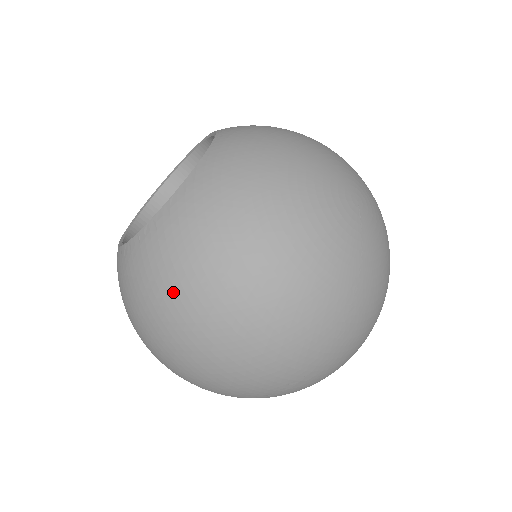
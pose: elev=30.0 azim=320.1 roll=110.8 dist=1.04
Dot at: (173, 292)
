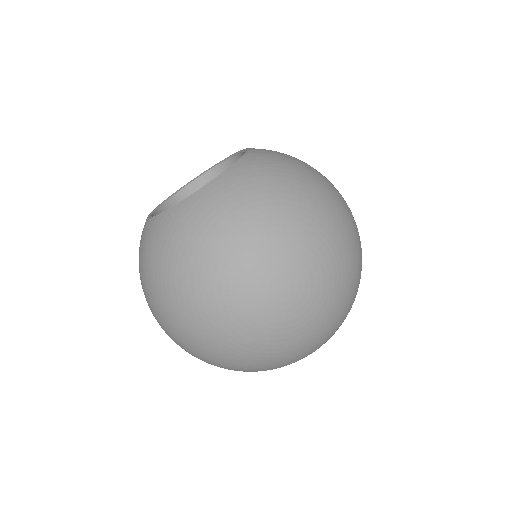
Dot at: (142, 274)
